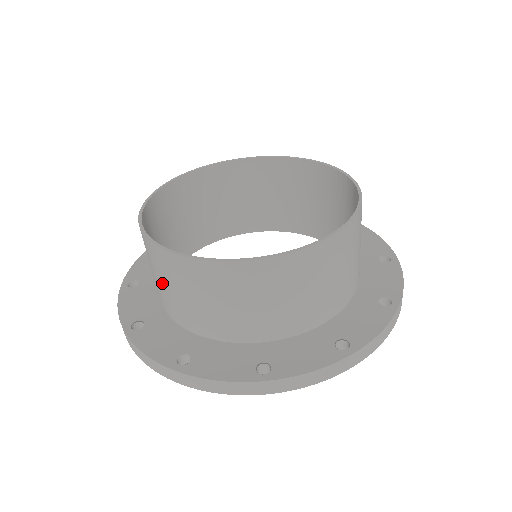
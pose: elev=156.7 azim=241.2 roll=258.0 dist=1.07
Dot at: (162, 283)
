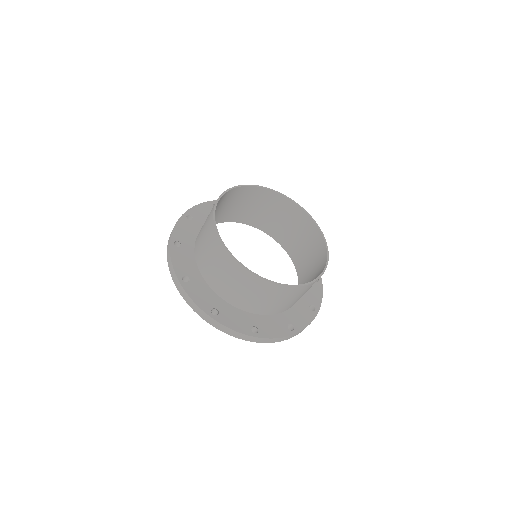
Dot at: (204, 238)
